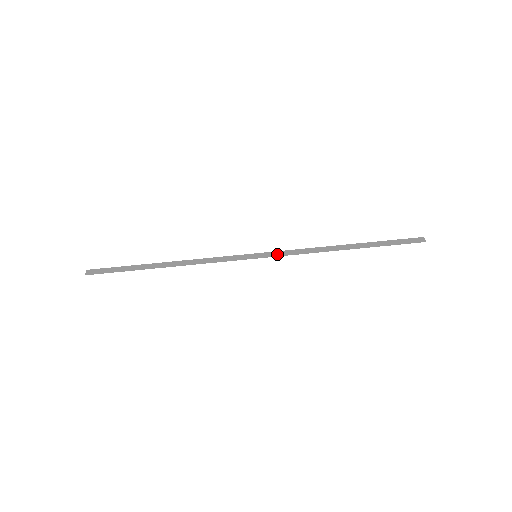
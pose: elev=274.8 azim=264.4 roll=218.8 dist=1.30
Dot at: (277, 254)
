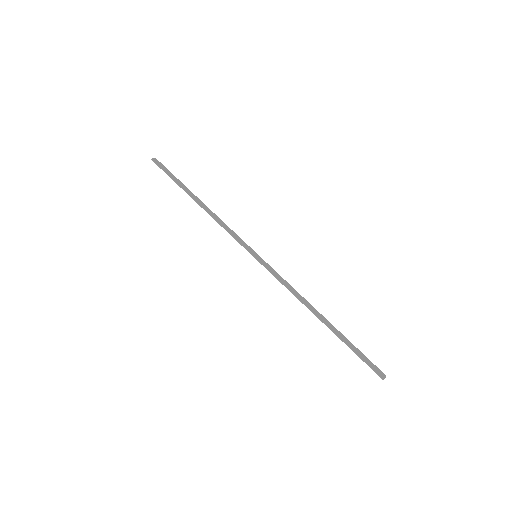
Dot at: (270, 269)
